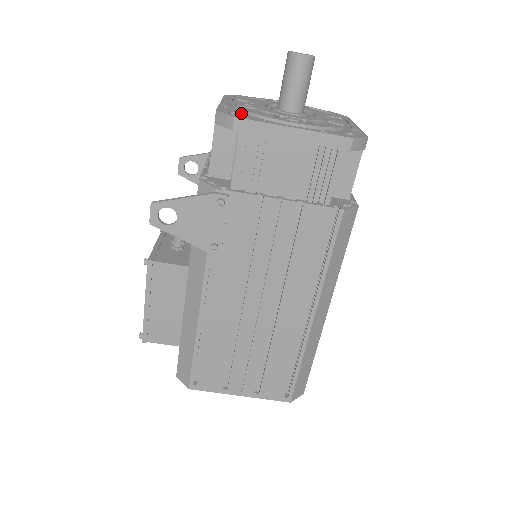
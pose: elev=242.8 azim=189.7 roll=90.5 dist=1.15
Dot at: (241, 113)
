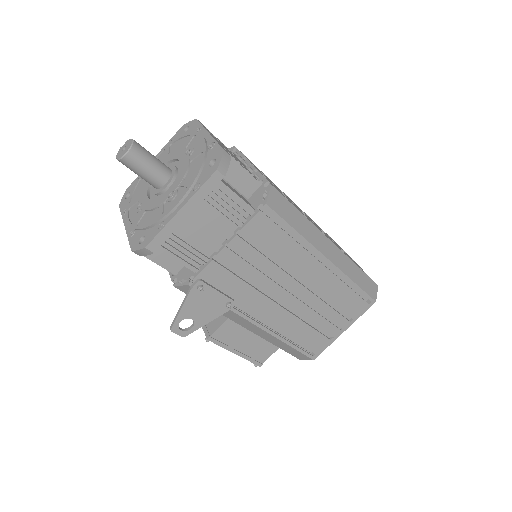
Dot at: (144, 233)
